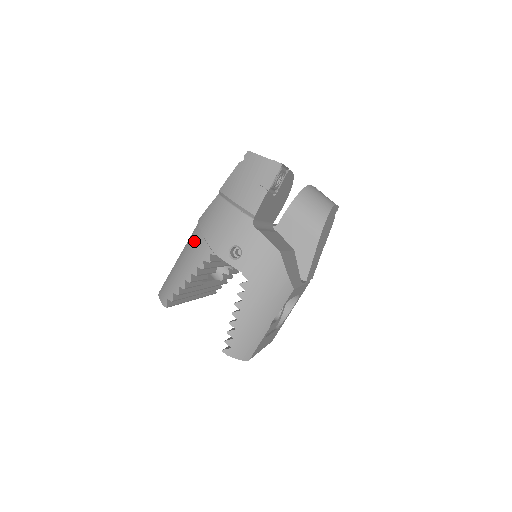
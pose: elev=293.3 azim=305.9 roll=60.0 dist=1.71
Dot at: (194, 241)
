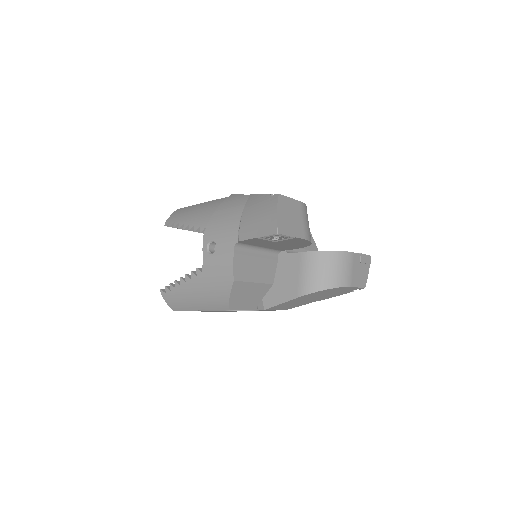
Dot at: (214, 206)
